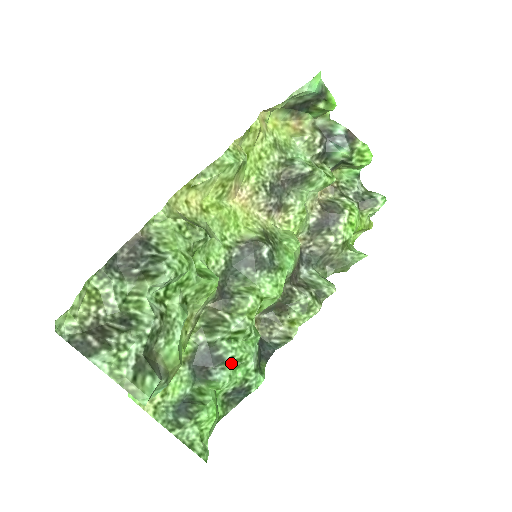
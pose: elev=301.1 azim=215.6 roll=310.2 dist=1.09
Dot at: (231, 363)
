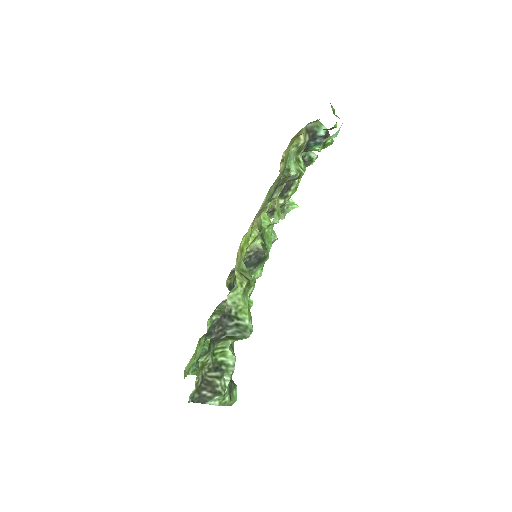
Dot at: occluded
